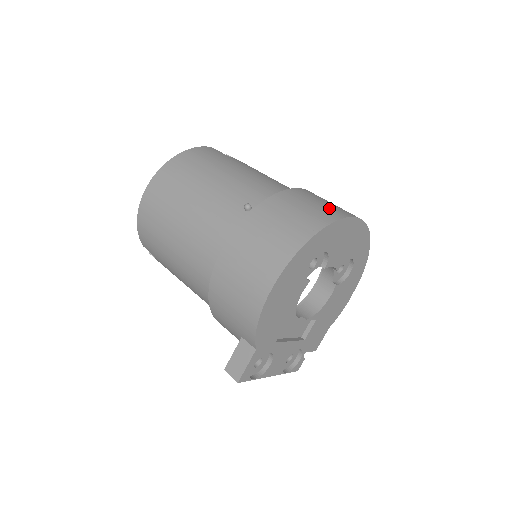
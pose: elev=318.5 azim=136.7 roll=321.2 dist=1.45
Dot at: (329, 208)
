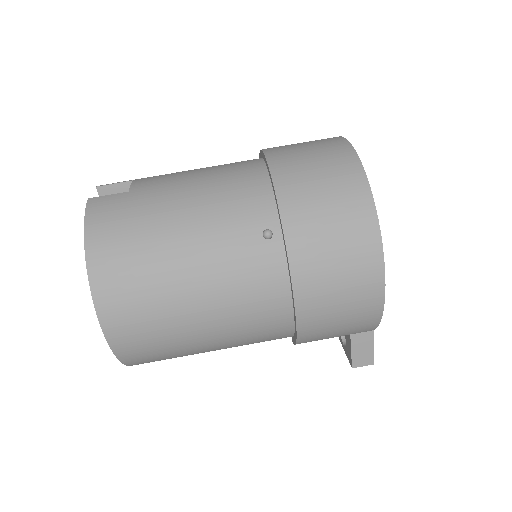
Dot at: (331, 158)
